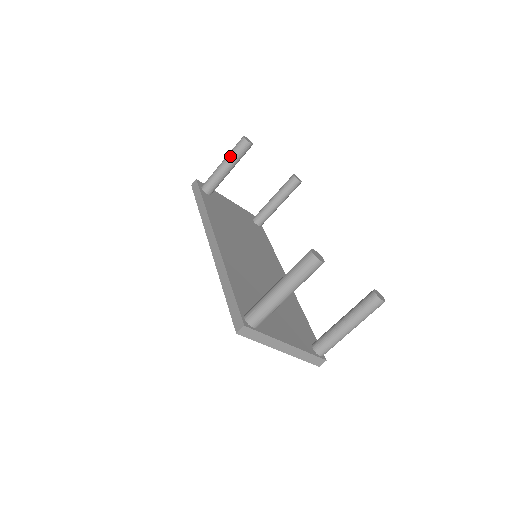
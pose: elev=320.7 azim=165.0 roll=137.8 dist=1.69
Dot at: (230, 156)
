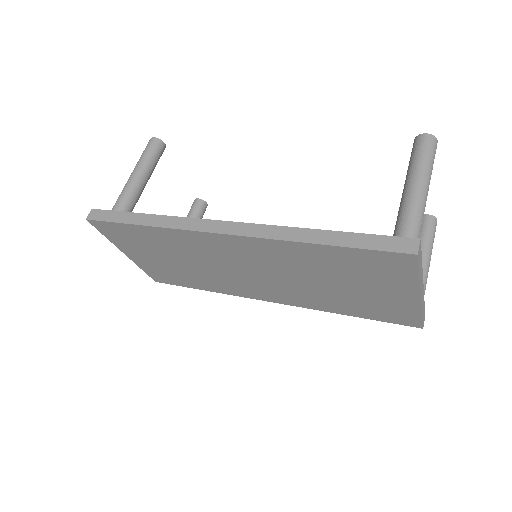
Dot at: (144, 162)
